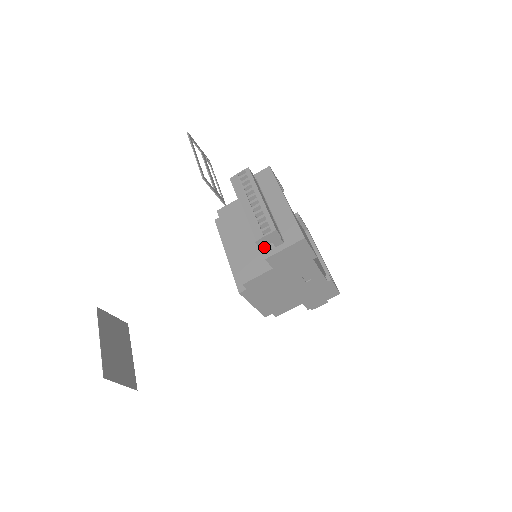
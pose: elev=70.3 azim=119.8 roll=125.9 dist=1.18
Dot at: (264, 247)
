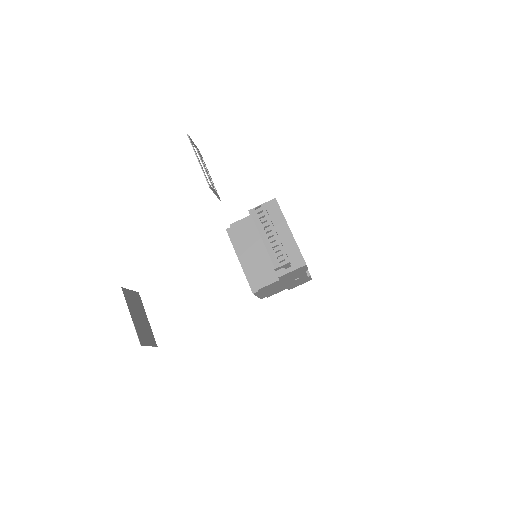
Dot at: occluded
